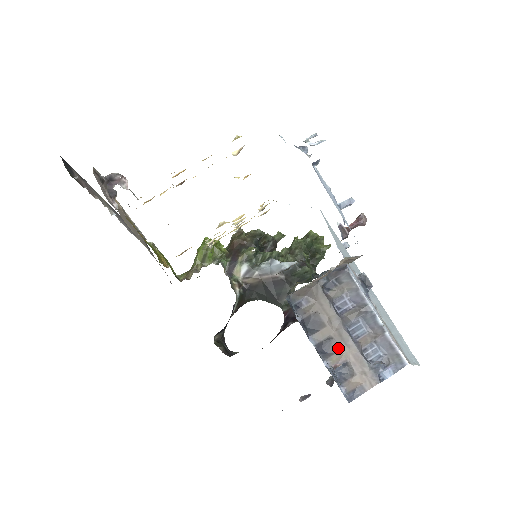
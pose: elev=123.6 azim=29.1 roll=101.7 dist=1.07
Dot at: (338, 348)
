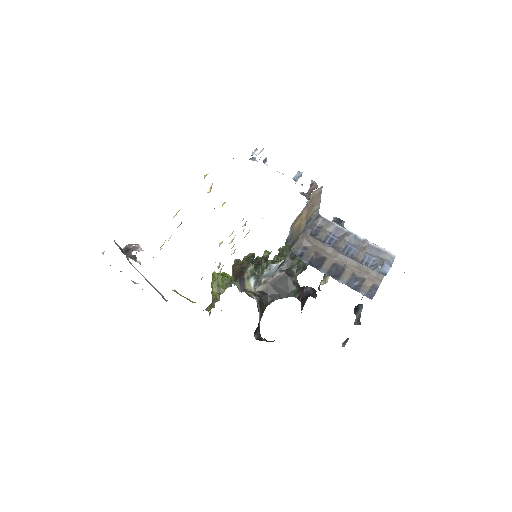
Dot at: (343, 268)
